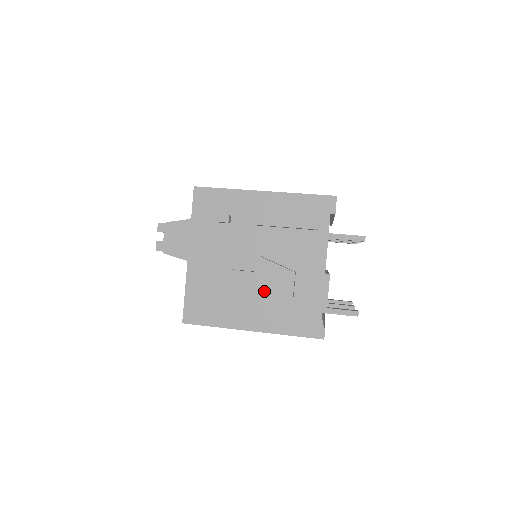
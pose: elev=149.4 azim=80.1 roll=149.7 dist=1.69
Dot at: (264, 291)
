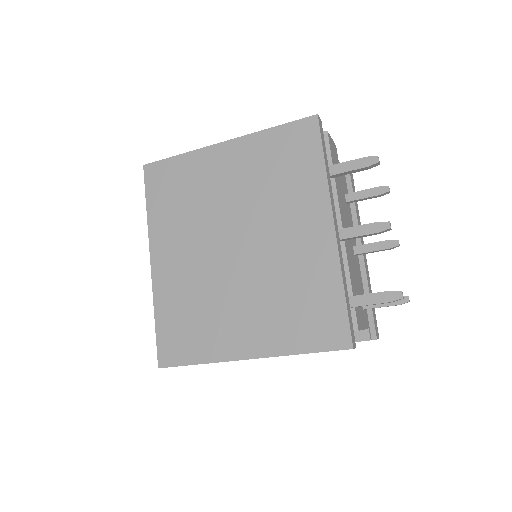
Dot at: occluded
